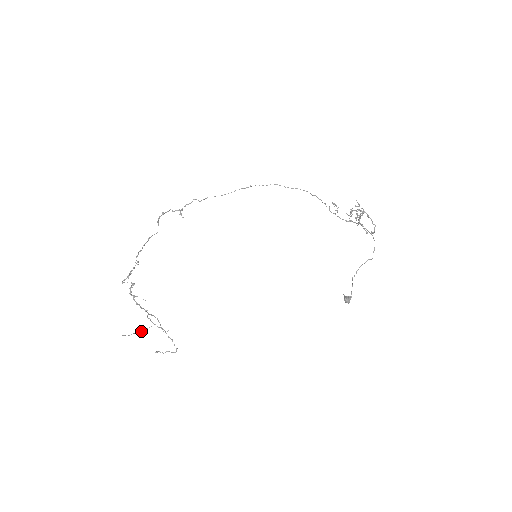
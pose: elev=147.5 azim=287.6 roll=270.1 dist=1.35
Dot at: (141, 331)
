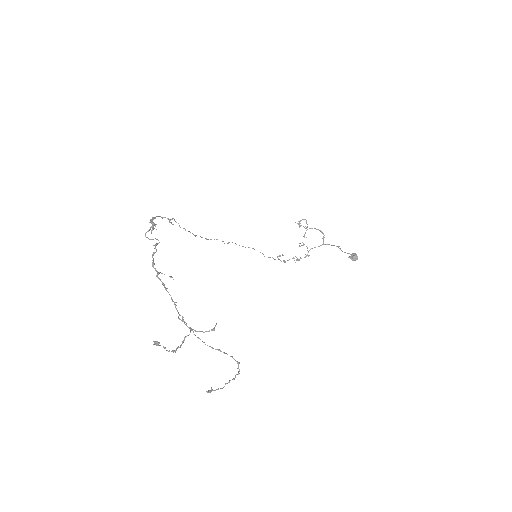
Dot at: (175, 352)
